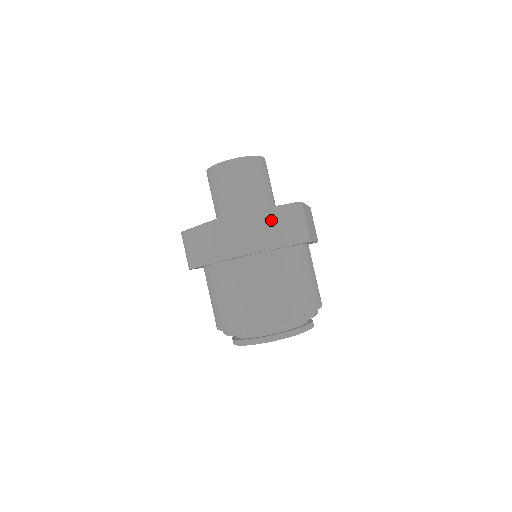
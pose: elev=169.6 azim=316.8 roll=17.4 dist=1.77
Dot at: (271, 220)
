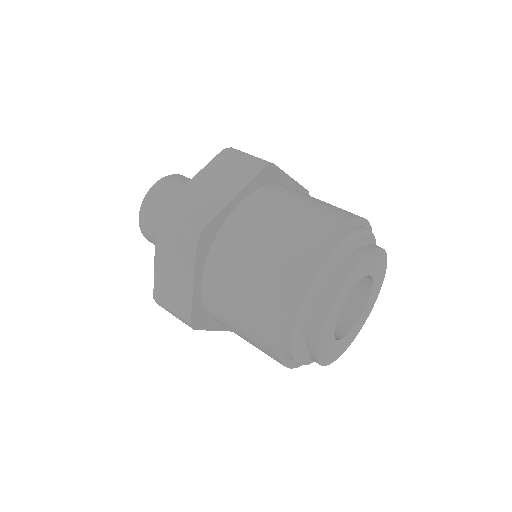
Dot at: occluded
